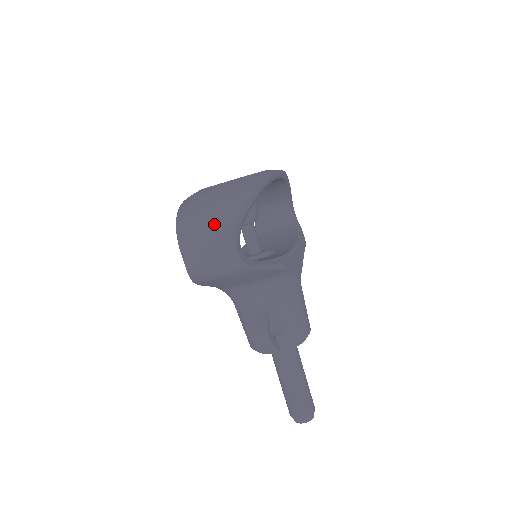
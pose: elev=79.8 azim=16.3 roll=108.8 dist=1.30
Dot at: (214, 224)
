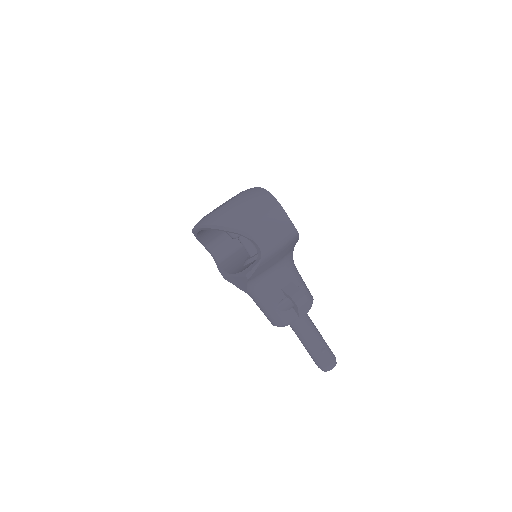
Dot at: (267, 210)
